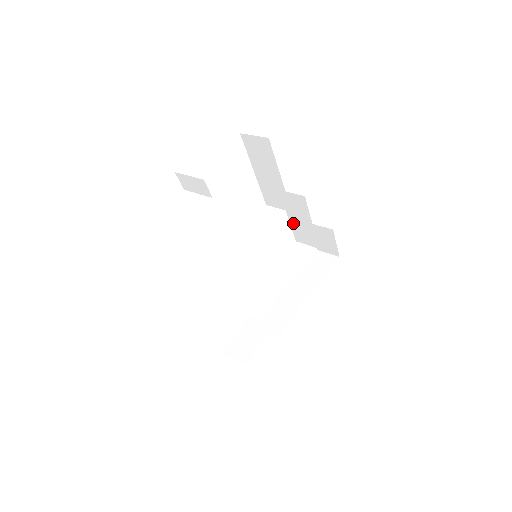
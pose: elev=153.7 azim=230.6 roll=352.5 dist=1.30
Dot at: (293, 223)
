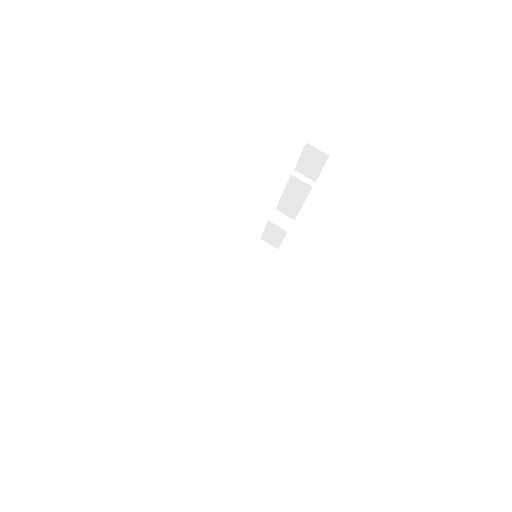
Dot at: occluded
